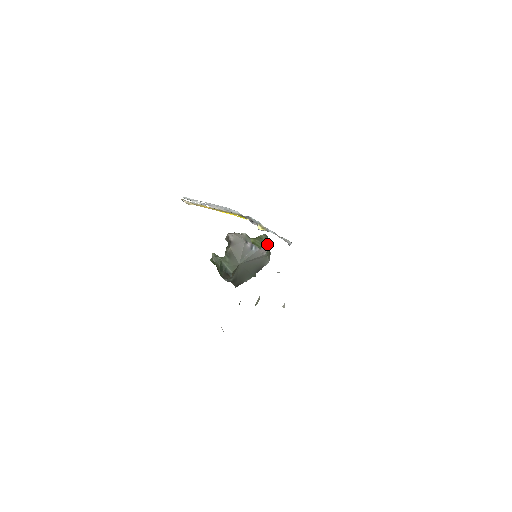
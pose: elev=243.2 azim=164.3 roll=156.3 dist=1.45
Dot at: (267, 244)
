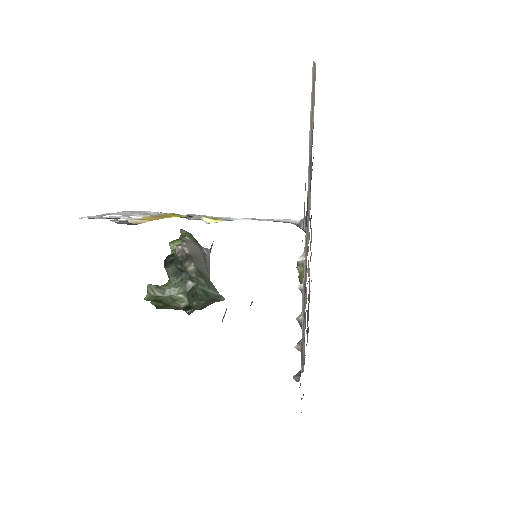
Dot at: (195, 240)
